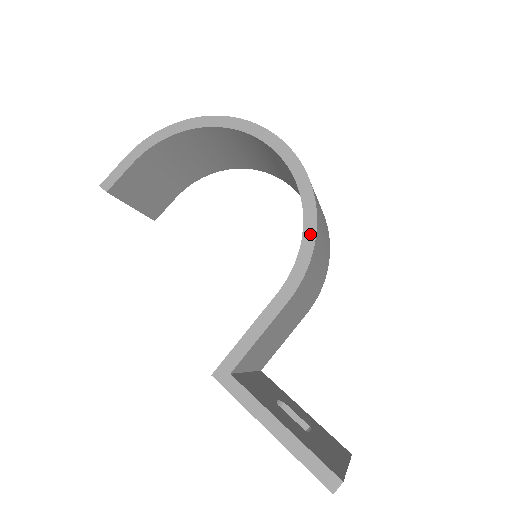
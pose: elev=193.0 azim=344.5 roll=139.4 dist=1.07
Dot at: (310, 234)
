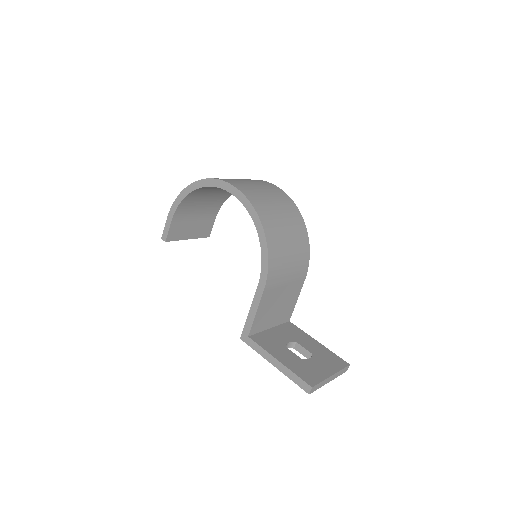
Dot at: (264, 247)
